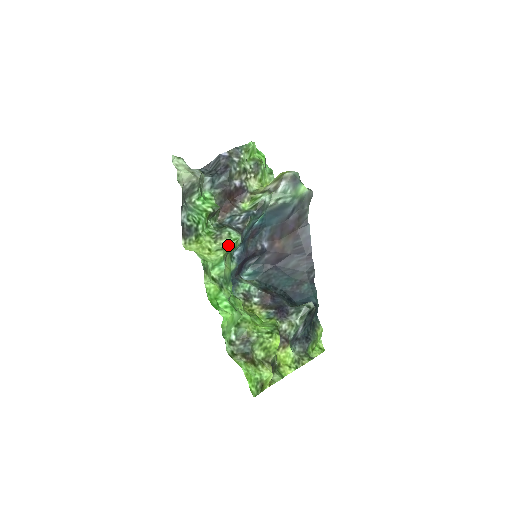
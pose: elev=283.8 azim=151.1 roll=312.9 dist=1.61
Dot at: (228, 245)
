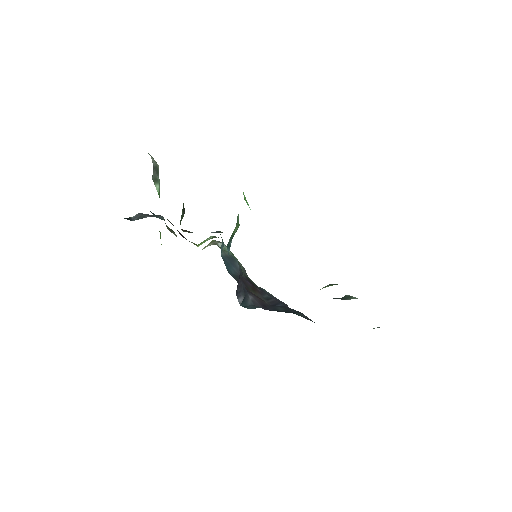
Dot at: occluded
